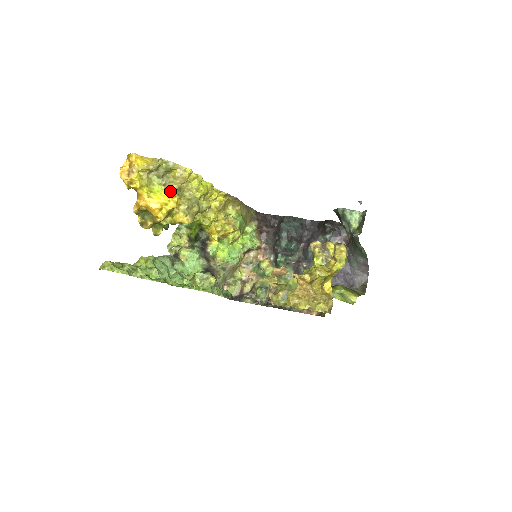
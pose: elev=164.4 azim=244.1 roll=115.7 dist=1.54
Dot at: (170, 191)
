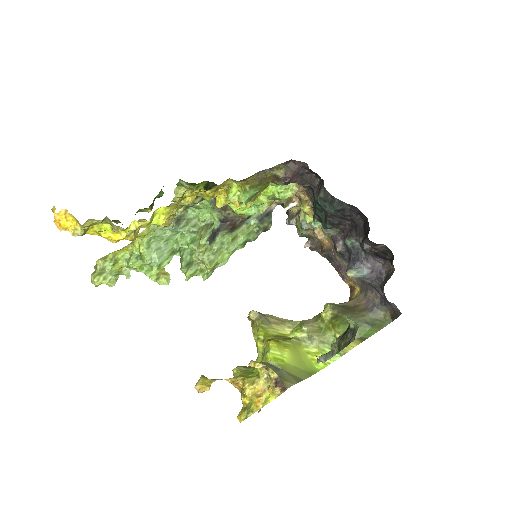
Dot at: occluded
